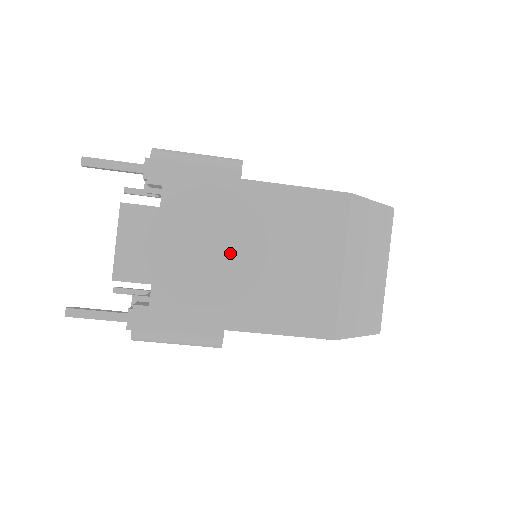
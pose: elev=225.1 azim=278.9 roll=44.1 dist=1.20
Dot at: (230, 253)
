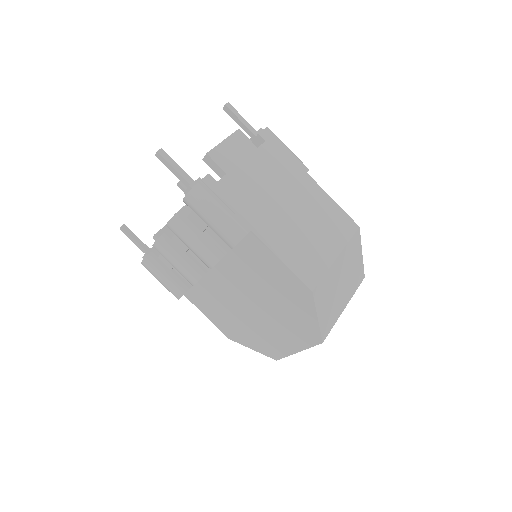
Dot at: (280, 197)
